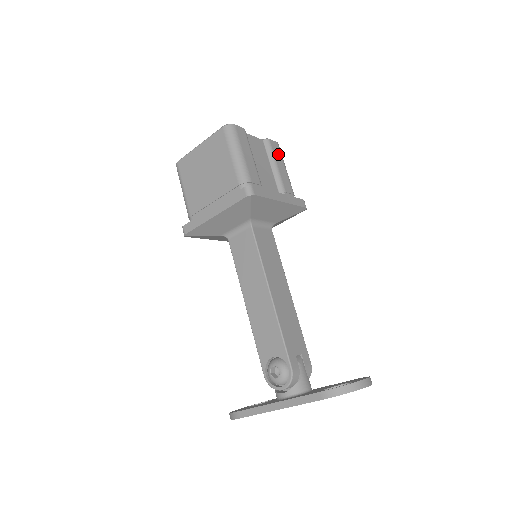
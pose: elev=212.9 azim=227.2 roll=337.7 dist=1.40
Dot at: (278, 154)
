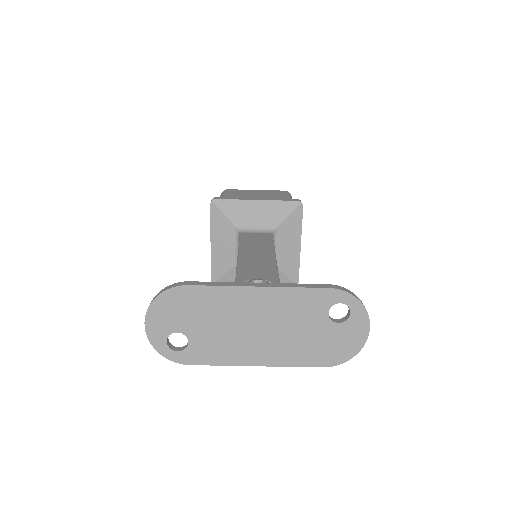
Dot at: occluded
